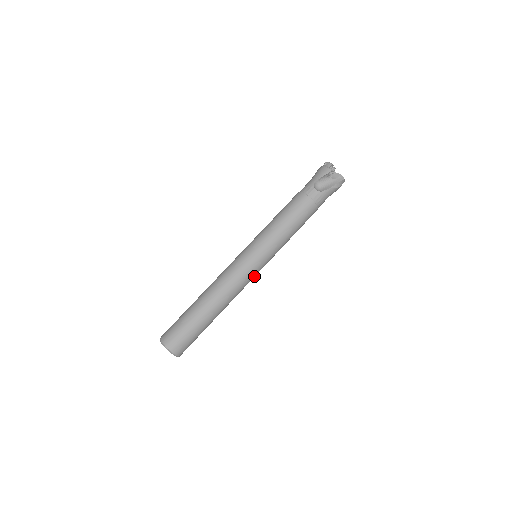
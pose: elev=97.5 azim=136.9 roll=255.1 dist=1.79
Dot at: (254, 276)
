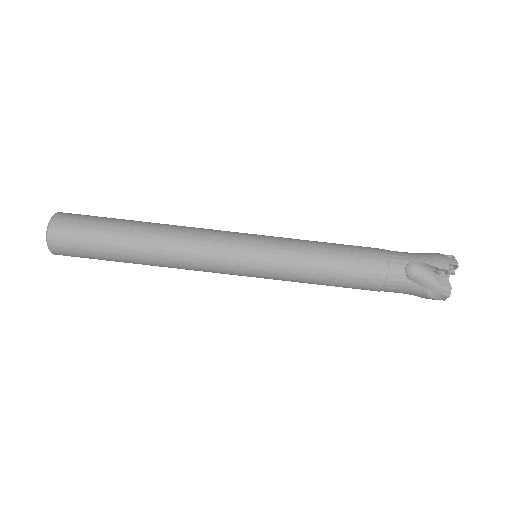
Dot at: (227, 273)
